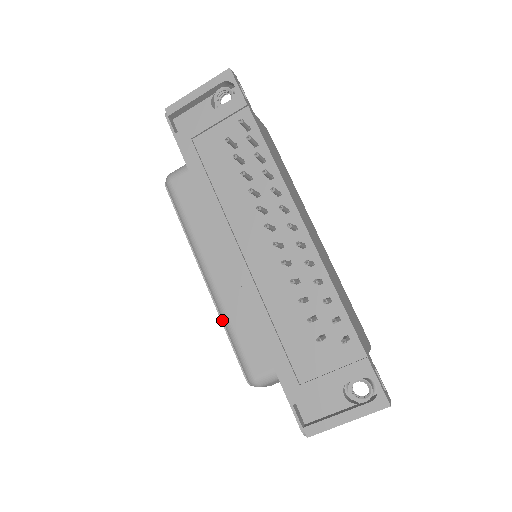
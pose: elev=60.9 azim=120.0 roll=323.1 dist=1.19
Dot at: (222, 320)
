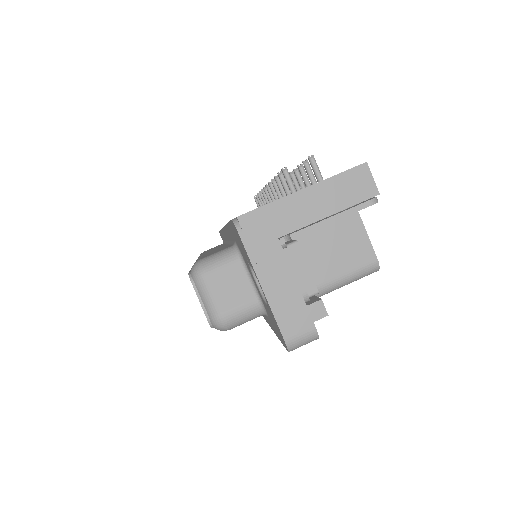
Dot at: occluded
